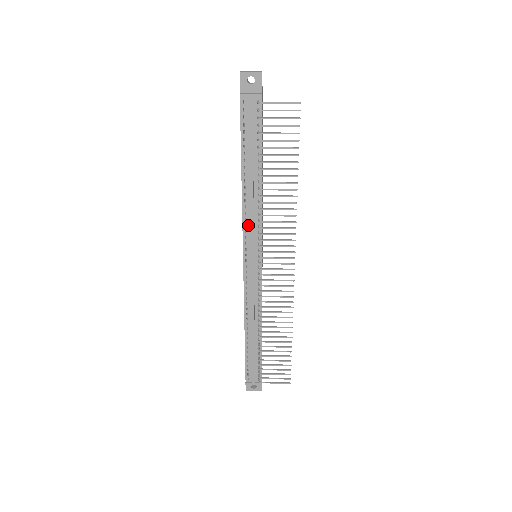
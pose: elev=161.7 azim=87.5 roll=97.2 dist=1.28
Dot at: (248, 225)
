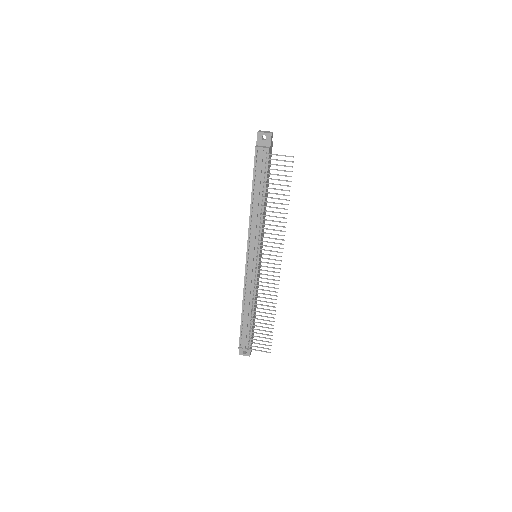
Dot at: (252, 233)
